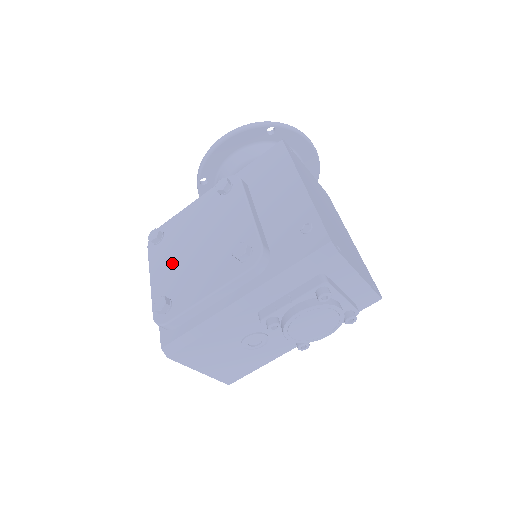
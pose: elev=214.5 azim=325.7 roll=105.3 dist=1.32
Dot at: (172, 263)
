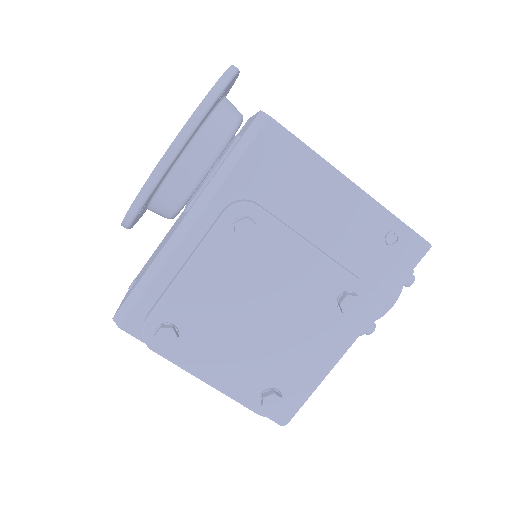
Dot at: (231, 352)
